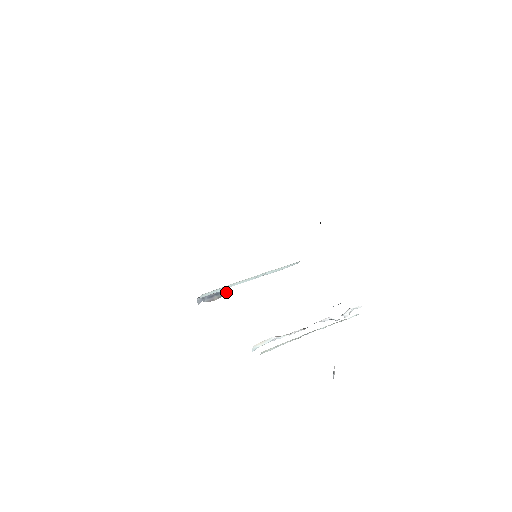
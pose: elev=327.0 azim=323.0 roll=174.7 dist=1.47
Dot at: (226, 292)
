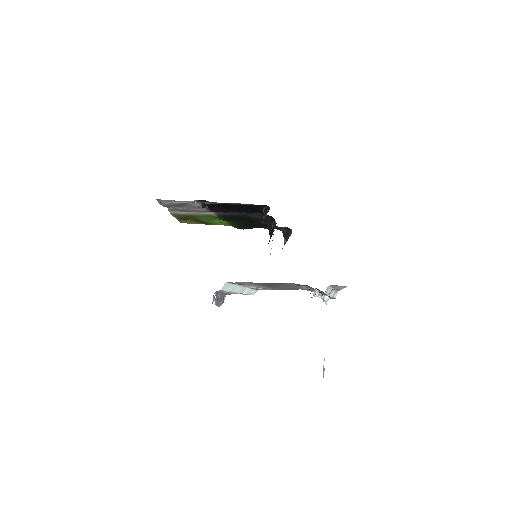
Dot at: occluded
